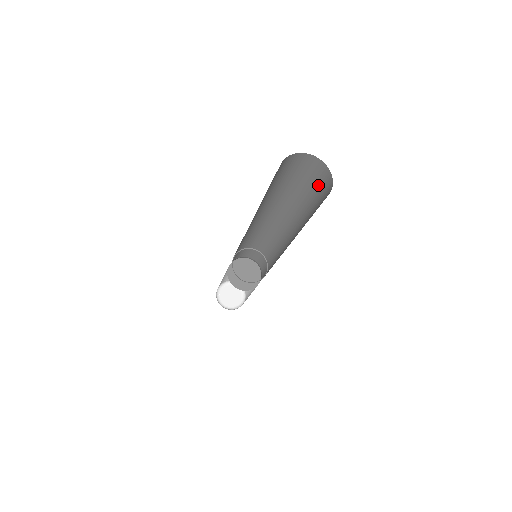
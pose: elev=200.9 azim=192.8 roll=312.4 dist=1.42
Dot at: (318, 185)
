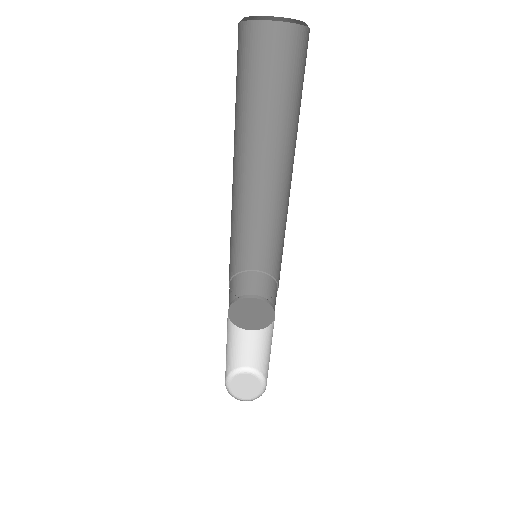
Dot at: (297, 66)
